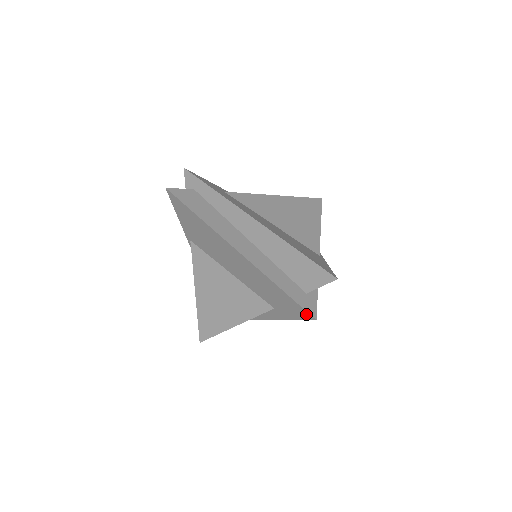
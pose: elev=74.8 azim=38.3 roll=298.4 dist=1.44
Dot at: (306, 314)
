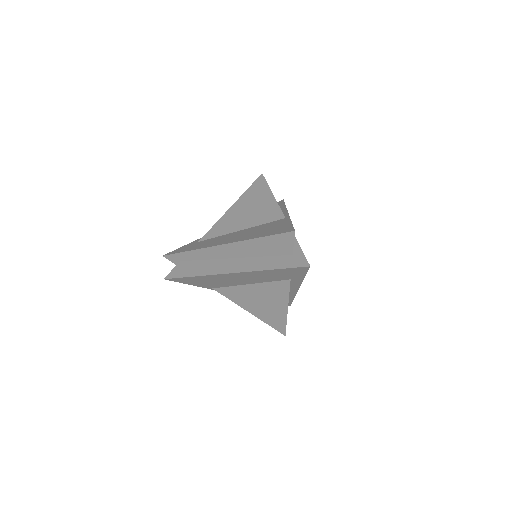
Dot at: (302, 268)
